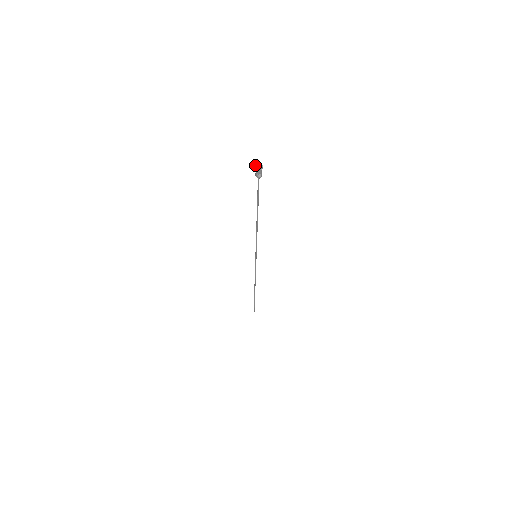
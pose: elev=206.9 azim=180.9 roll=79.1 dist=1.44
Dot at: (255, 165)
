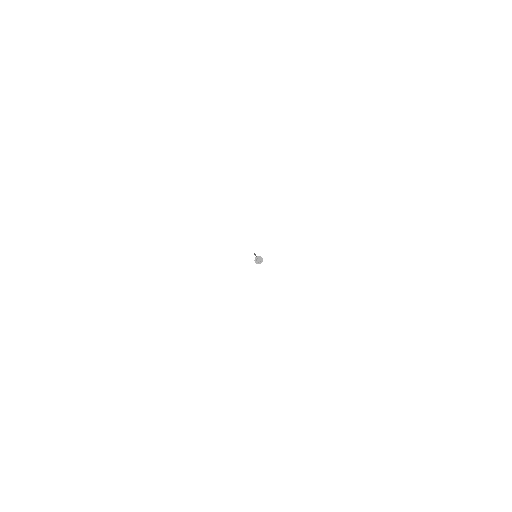
Dot at: (256, 257)
